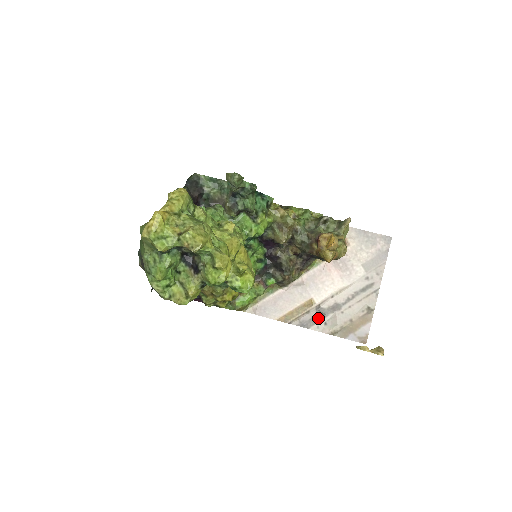
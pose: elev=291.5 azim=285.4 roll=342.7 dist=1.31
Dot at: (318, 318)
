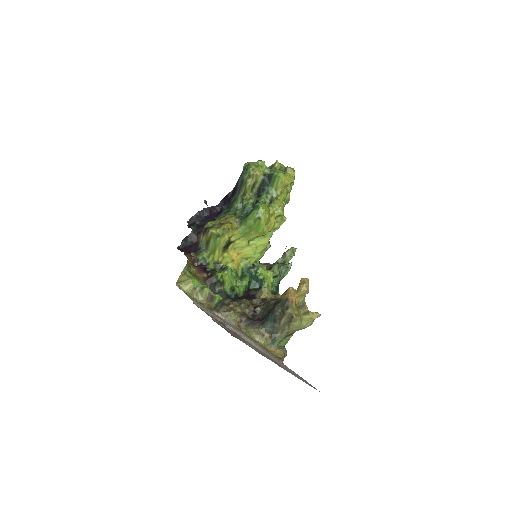
Dot at: (216, 320)
